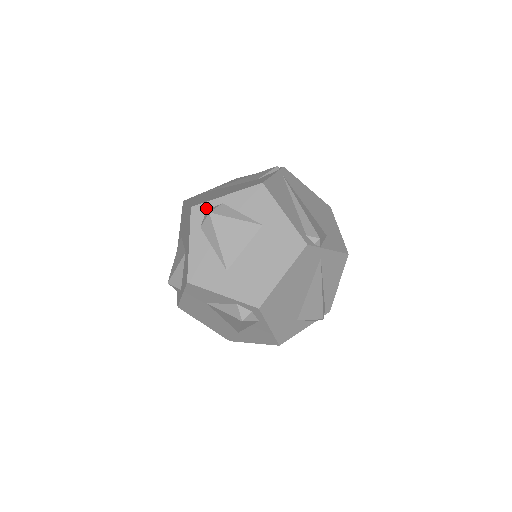
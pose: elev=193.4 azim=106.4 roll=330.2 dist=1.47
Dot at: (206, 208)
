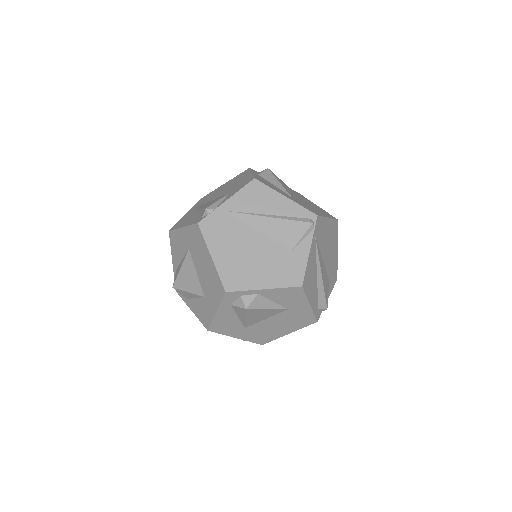
Dot at: (241, 295)
